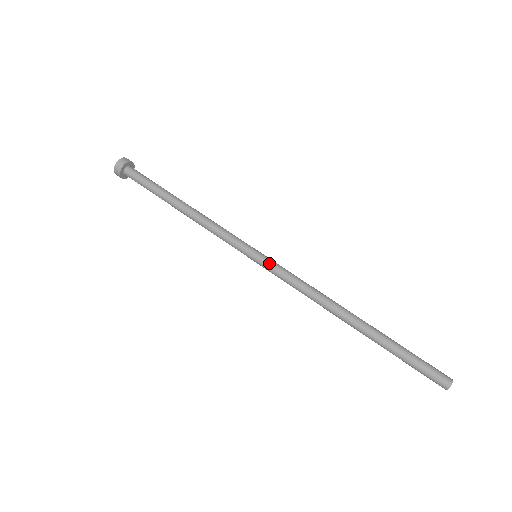
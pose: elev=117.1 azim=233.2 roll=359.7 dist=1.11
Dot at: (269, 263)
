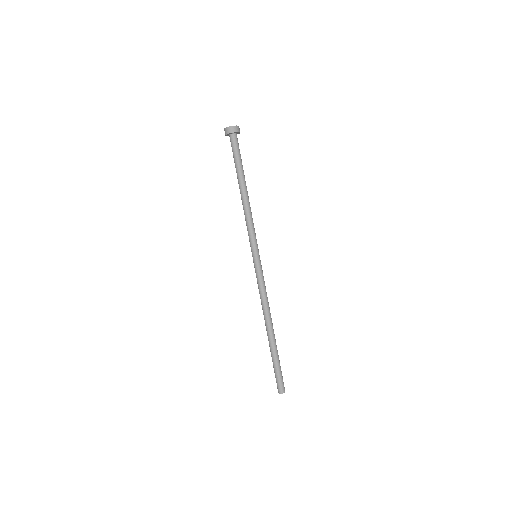
Dot at: (259, 267)
